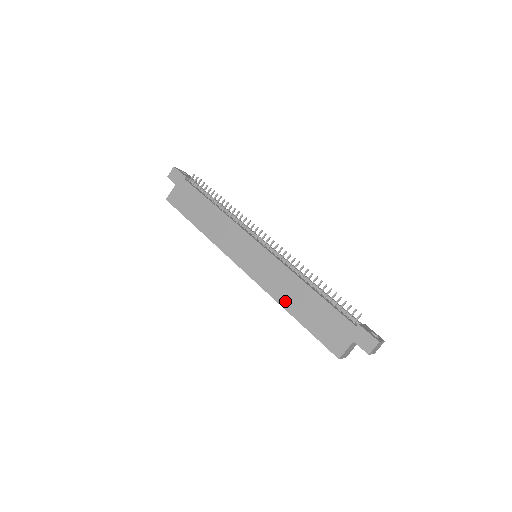
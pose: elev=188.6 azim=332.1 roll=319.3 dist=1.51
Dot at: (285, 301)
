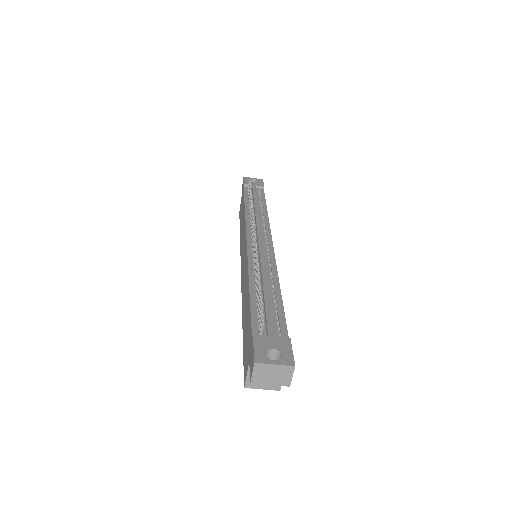
Dot at: (243, 307)
